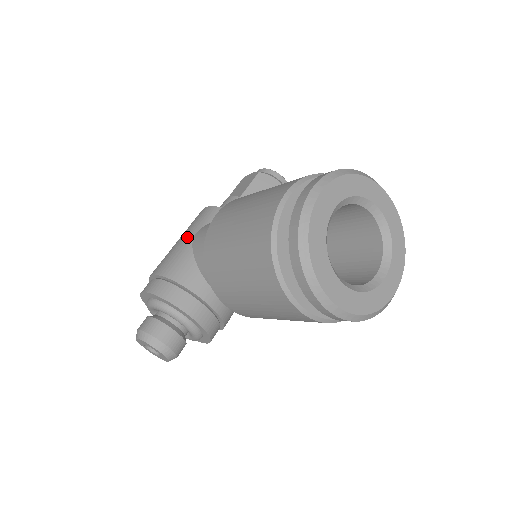
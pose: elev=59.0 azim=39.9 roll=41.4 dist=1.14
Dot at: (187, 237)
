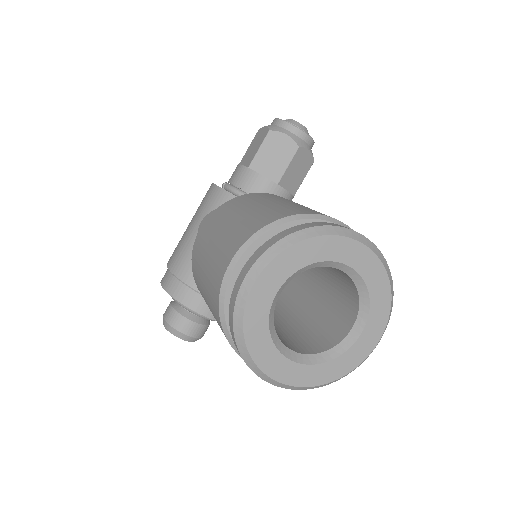
Dot at: (193, 226)
